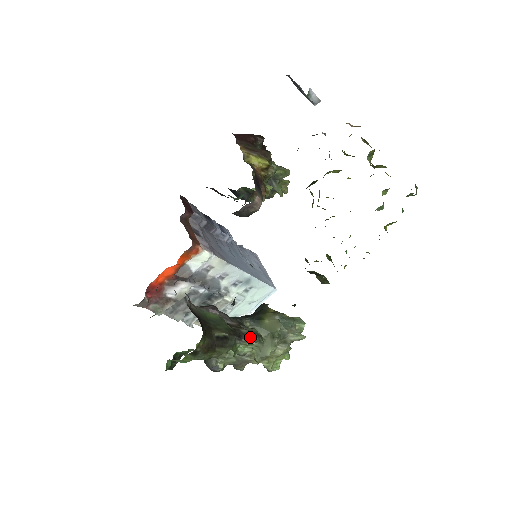
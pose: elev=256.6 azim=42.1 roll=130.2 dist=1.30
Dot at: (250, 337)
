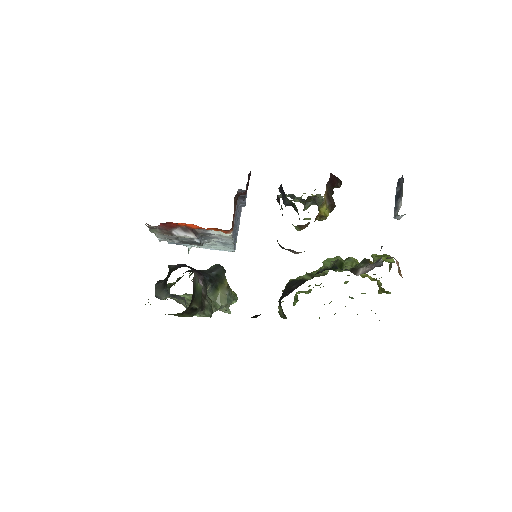
Dot at: (207, 311)
